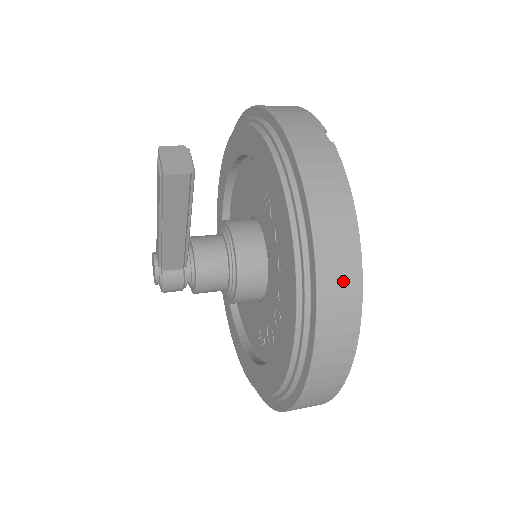
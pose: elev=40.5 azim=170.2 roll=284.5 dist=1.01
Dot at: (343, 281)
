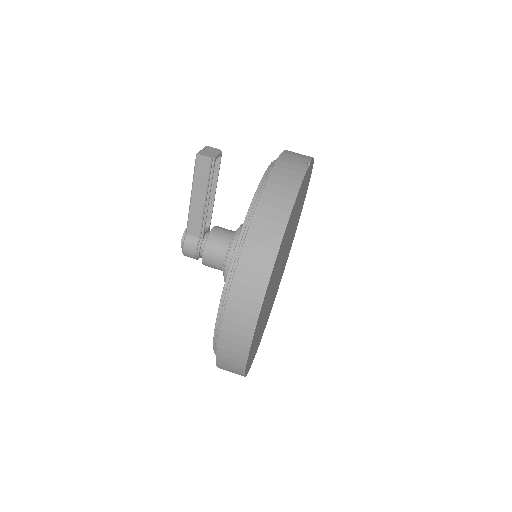
Dot at: (267, 235)
